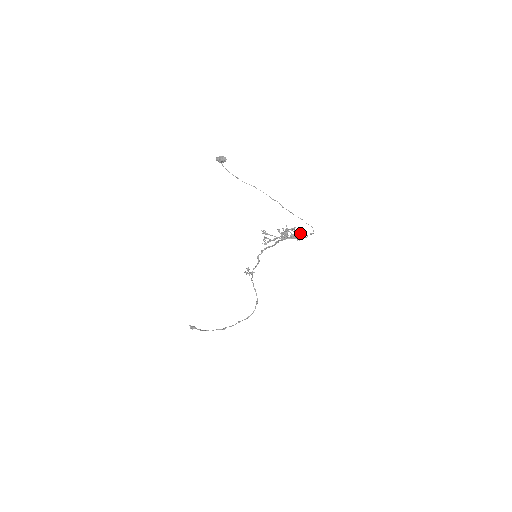
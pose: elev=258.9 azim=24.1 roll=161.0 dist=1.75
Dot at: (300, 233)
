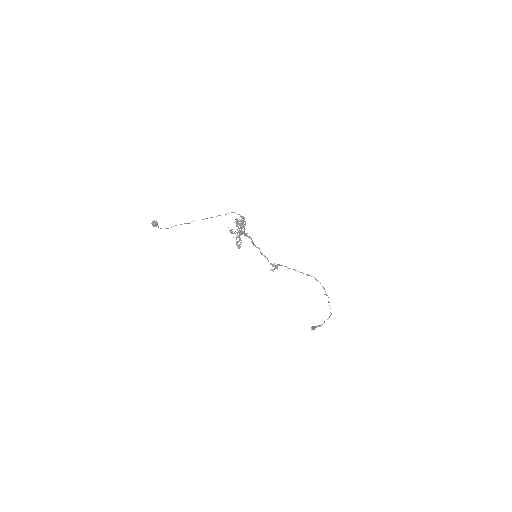
Dot at: (243, 219)
